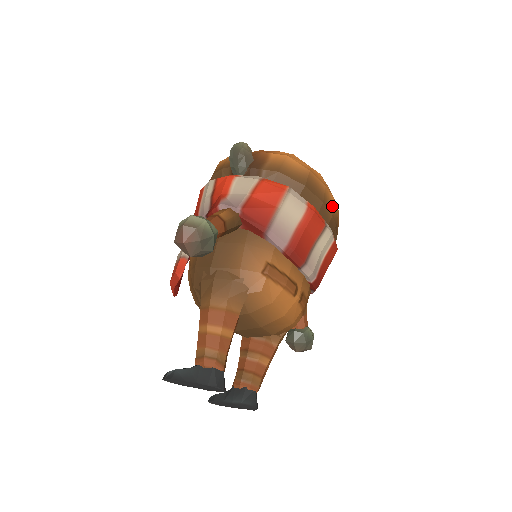
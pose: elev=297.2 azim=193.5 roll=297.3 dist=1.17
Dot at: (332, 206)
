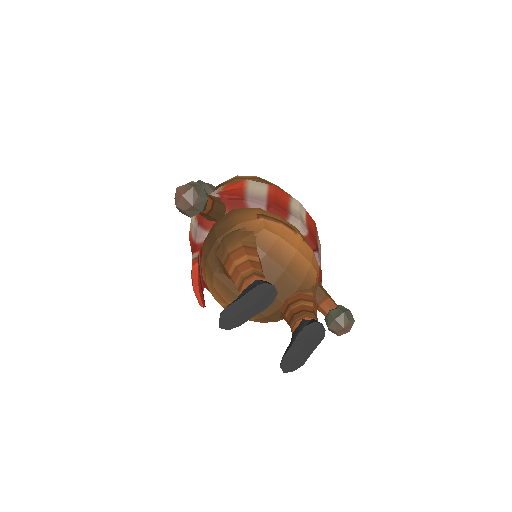
Dot at: occluded
